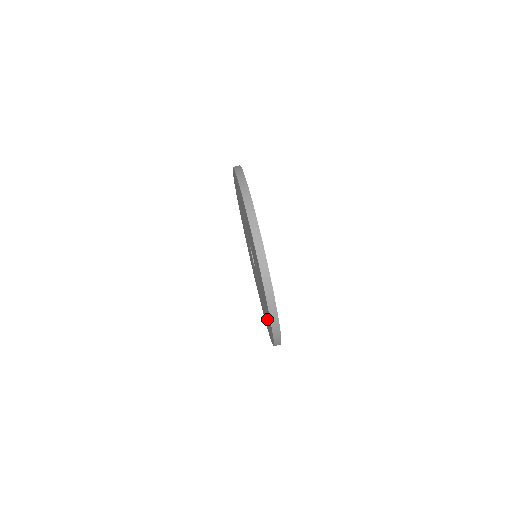
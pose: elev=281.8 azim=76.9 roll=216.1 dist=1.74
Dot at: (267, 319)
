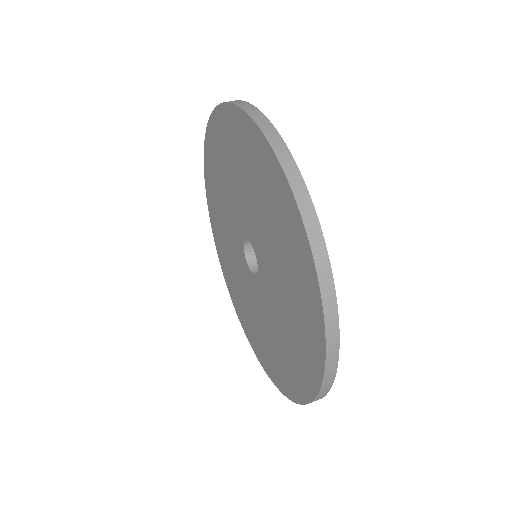
Dot at: (293, 275)
